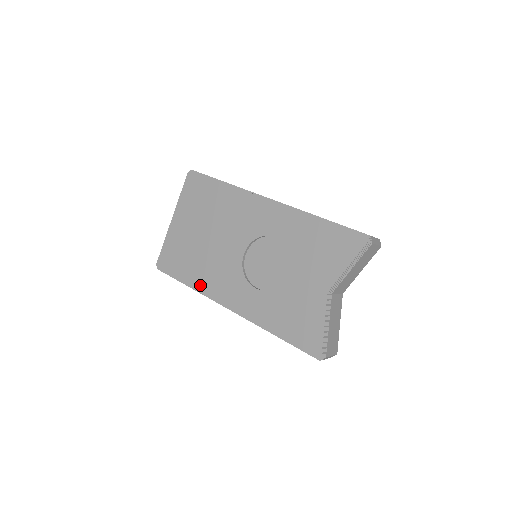
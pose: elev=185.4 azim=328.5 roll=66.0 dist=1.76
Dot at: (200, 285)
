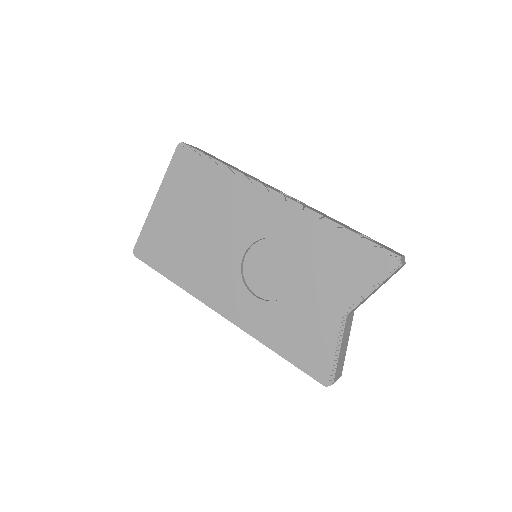
Dot at: (187, 283)
